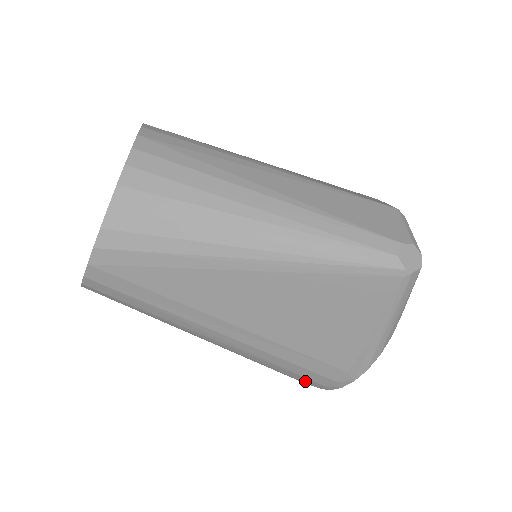
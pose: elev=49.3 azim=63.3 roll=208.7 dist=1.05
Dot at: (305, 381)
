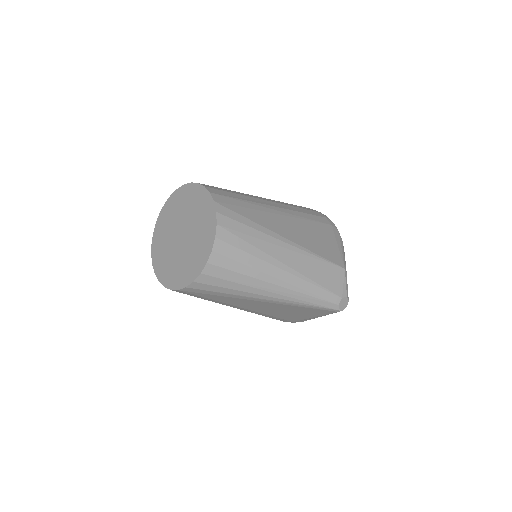
Dot at: occluded
